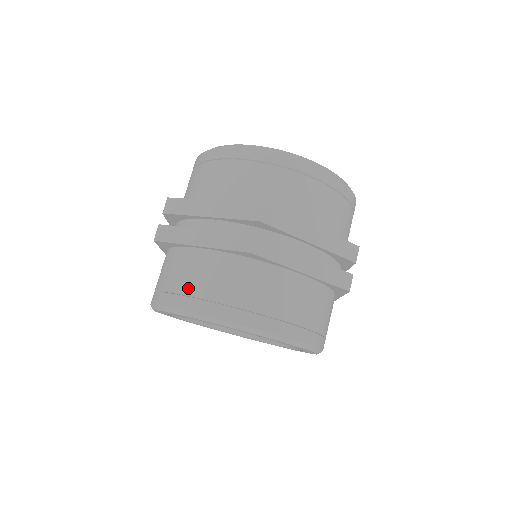
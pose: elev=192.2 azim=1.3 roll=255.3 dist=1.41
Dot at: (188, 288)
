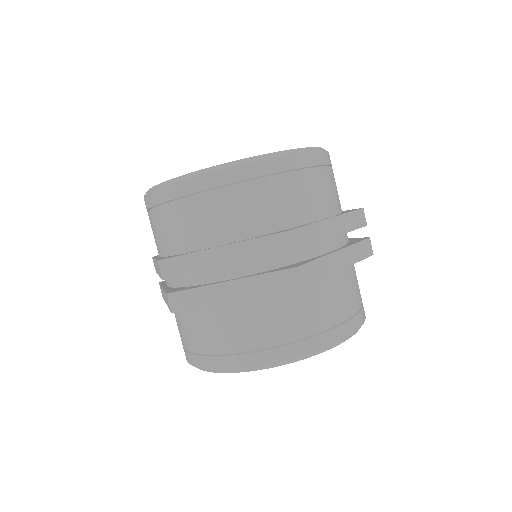
Dot at: occluded
